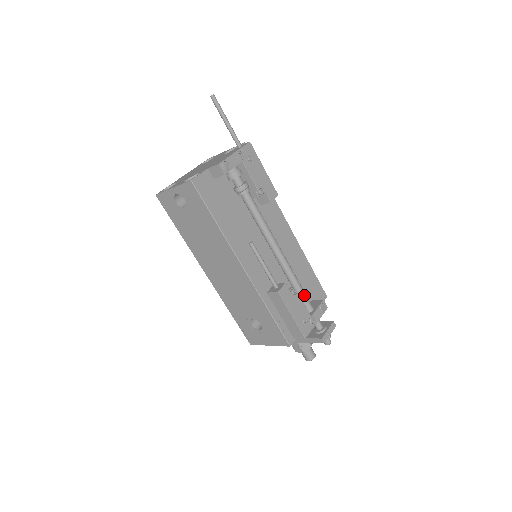
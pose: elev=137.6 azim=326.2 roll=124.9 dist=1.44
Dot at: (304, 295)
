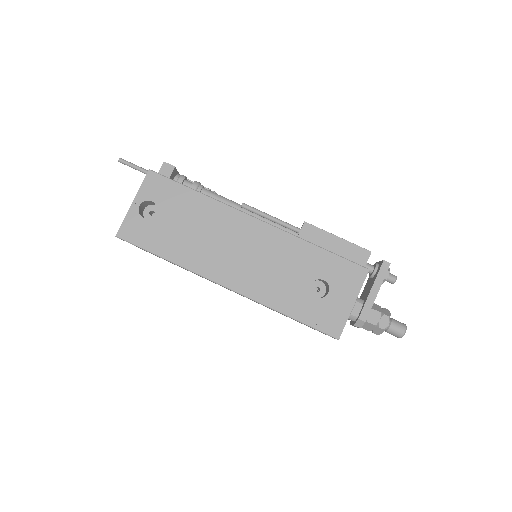
Dot at: occluded
